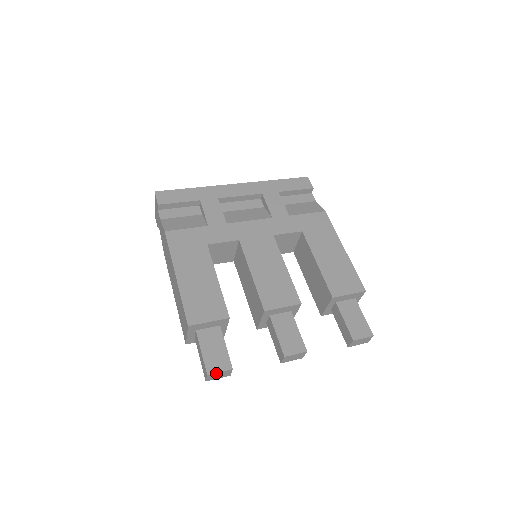
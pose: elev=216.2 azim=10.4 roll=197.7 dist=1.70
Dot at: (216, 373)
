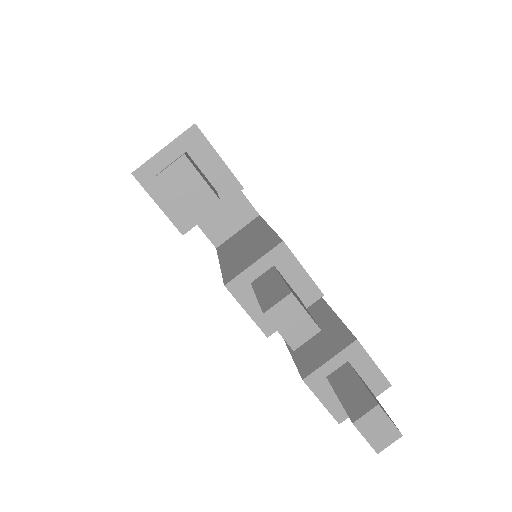
Dot at: (195, 172)
